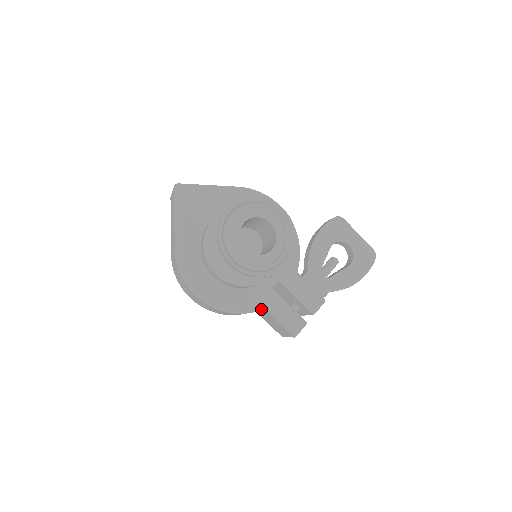
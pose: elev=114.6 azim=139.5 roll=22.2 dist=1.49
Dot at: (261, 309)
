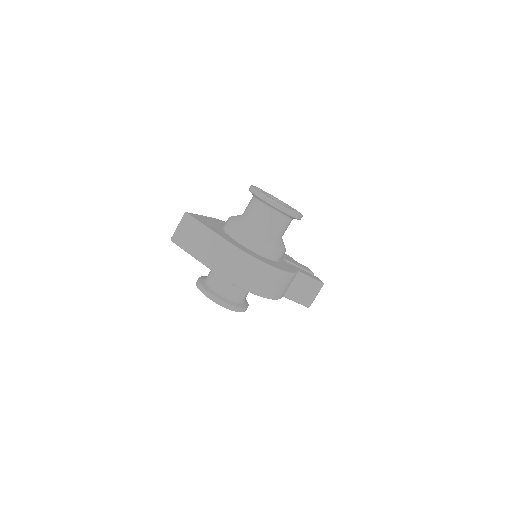
Dot at: (297, 272)
